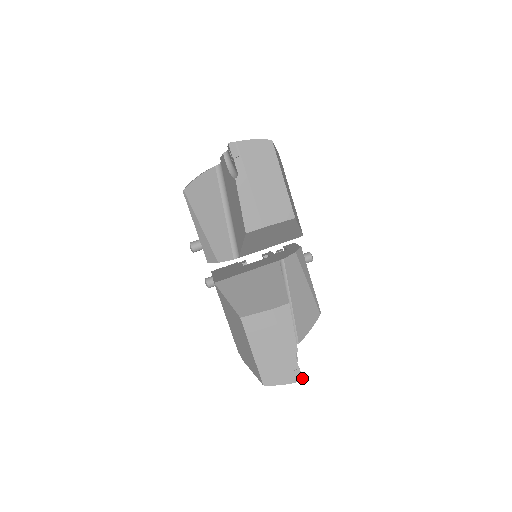
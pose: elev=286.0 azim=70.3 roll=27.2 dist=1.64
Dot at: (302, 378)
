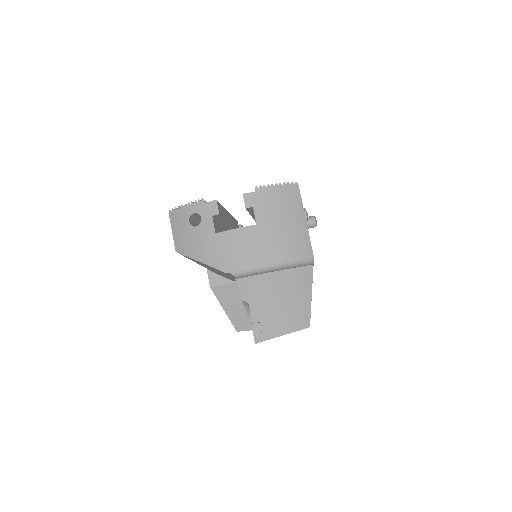
Dot at: occluded
